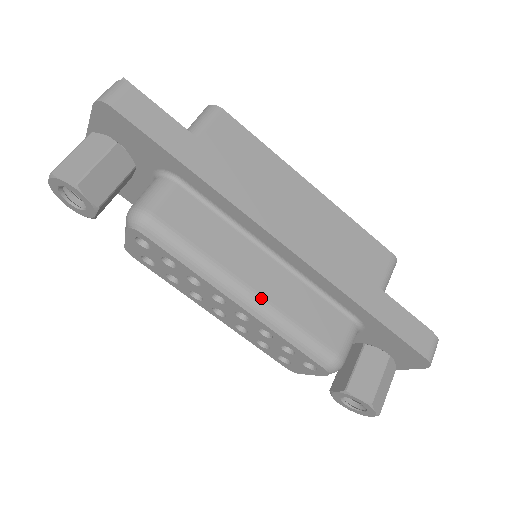
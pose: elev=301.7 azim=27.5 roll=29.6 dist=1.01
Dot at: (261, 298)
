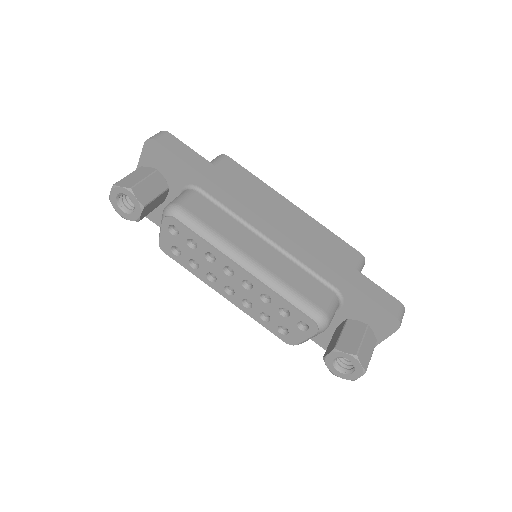
Dot at: (260, 265)
